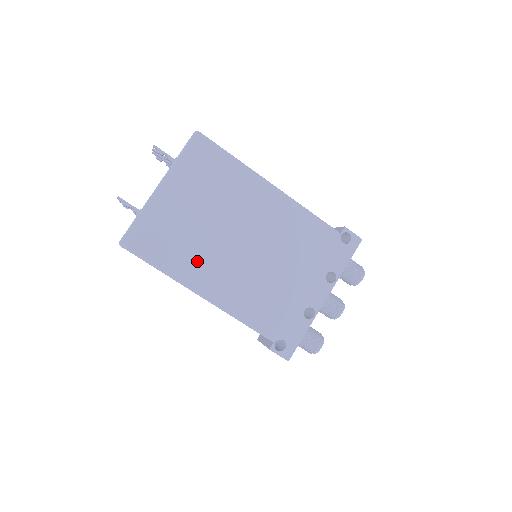
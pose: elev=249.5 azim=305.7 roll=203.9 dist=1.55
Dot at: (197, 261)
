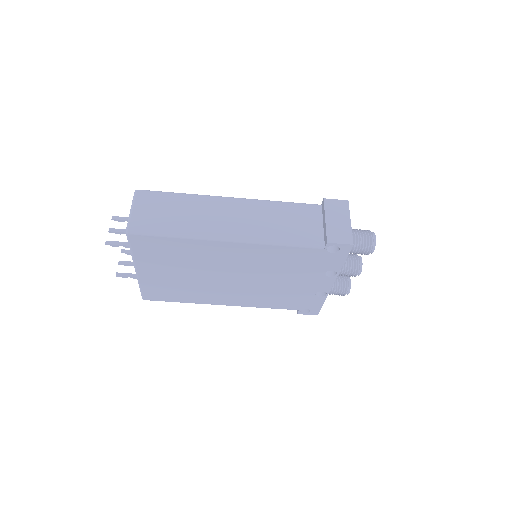
Dot at: (204, 294)
